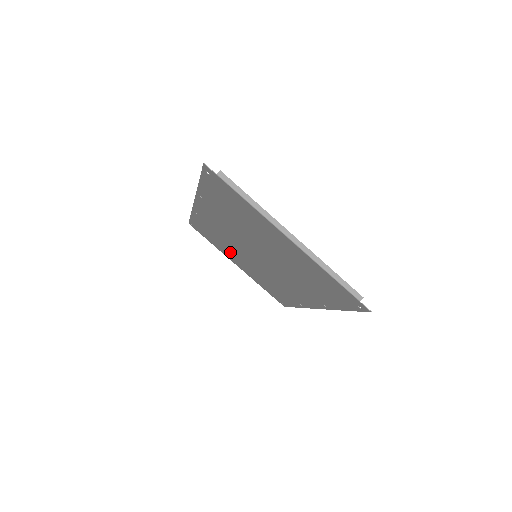
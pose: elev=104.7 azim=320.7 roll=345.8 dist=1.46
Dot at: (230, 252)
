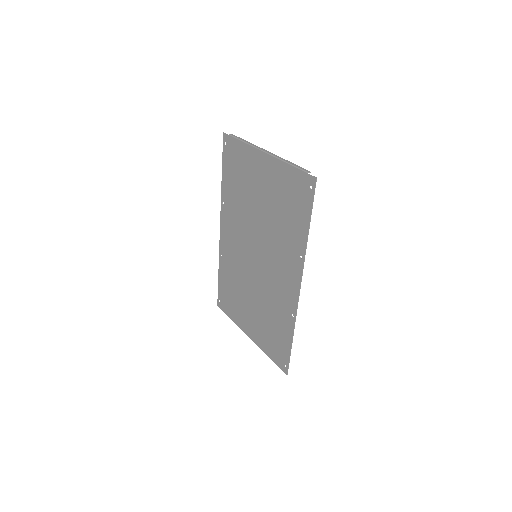
Dot at: (243, 303)
